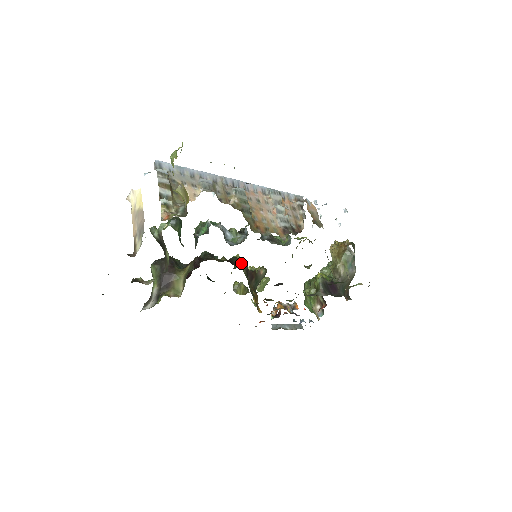
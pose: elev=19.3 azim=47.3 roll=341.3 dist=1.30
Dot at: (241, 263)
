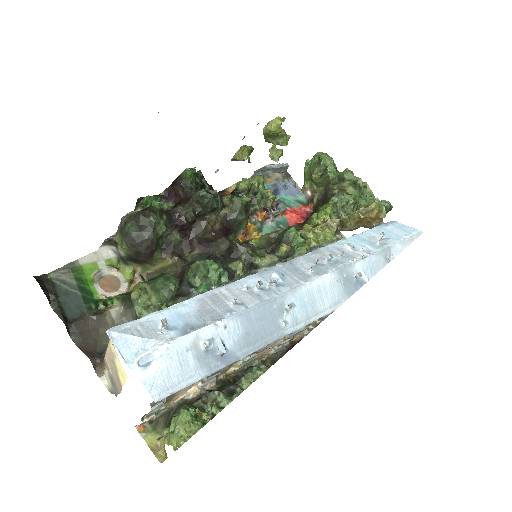
Dot at: (242, 227)
